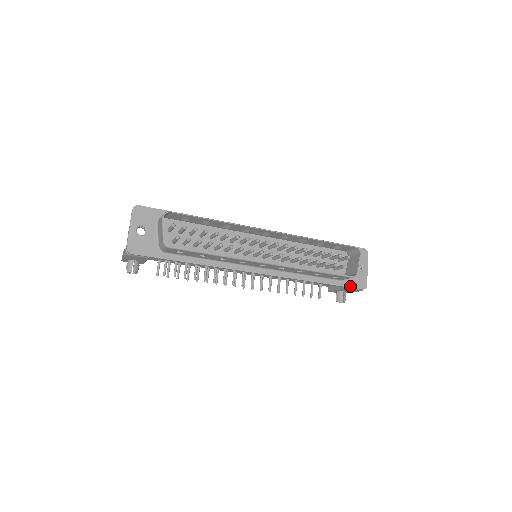
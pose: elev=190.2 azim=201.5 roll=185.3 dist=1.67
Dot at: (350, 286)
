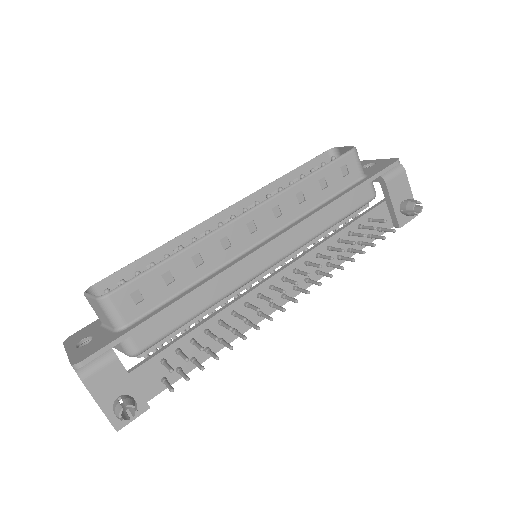
Dot at: (380, 171)
